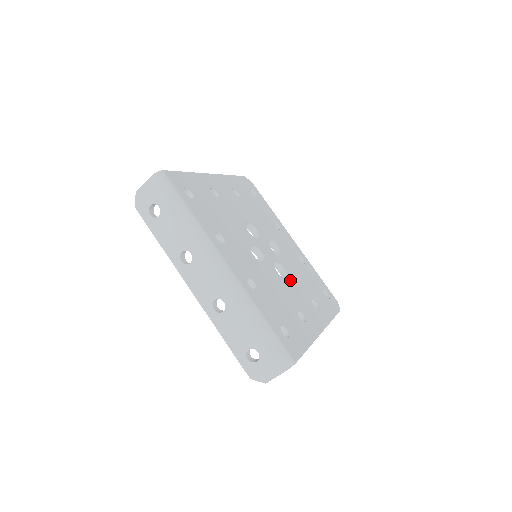
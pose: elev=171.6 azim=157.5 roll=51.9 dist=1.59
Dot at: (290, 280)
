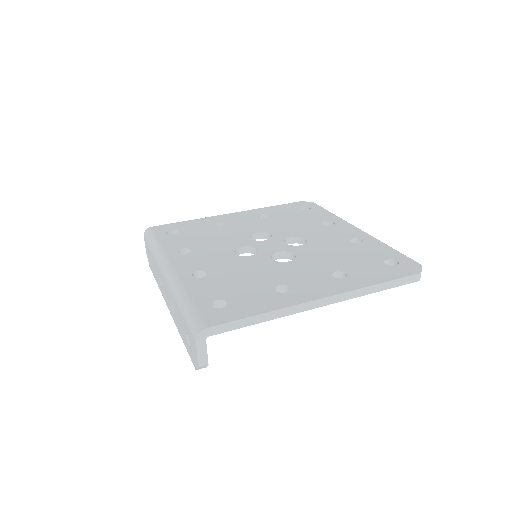
Dot at: (297, 262)
